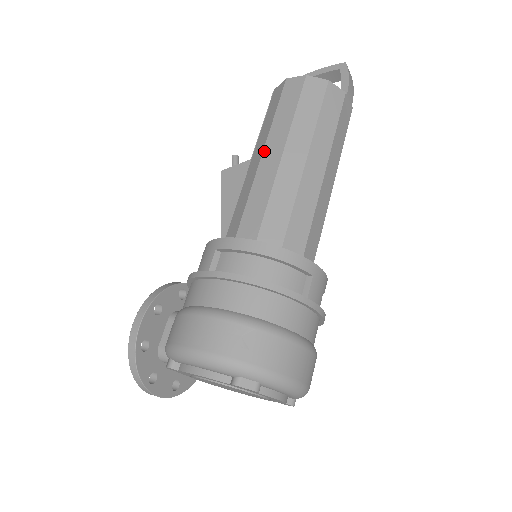
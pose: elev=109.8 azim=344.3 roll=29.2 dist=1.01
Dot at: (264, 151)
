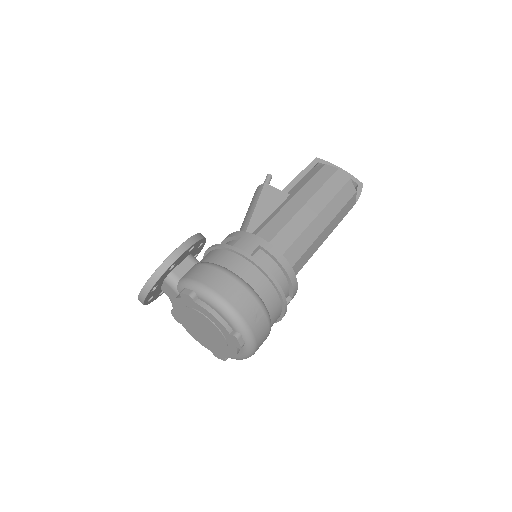
Dot at: (307, 203)
